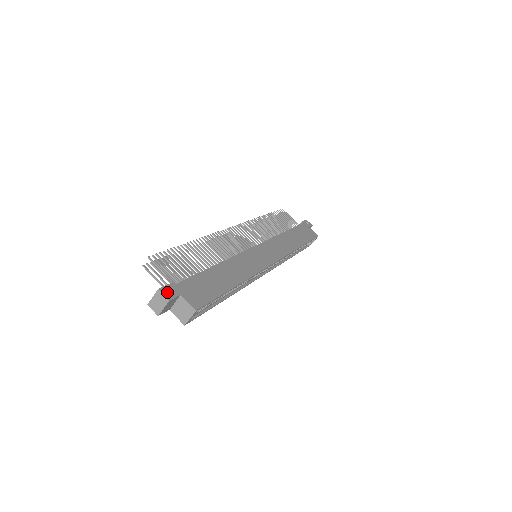
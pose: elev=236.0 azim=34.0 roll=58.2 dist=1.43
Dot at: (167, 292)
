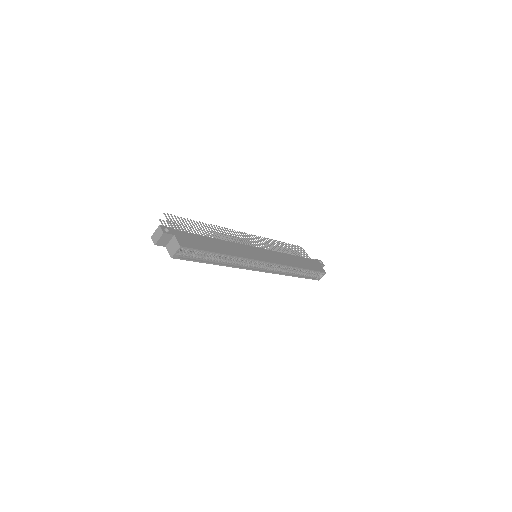
Dot at: (166, 231)
